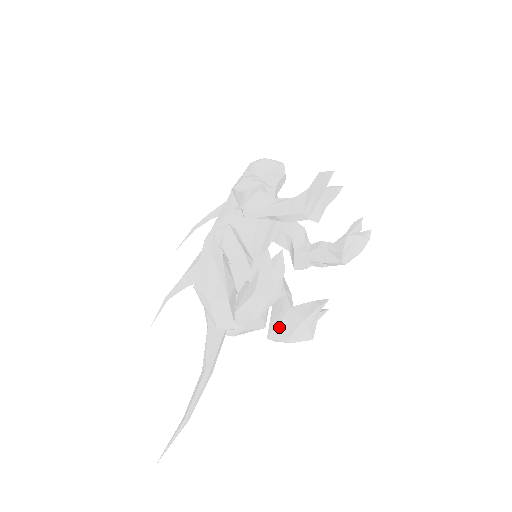
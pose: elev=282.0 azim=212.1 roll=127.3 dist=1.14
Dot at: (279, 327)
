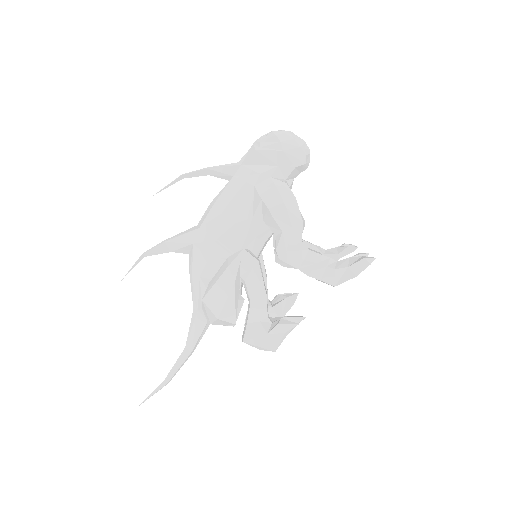
Dot at: occluded
